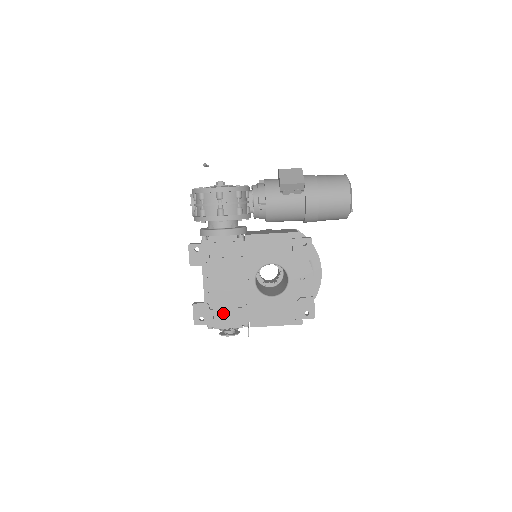
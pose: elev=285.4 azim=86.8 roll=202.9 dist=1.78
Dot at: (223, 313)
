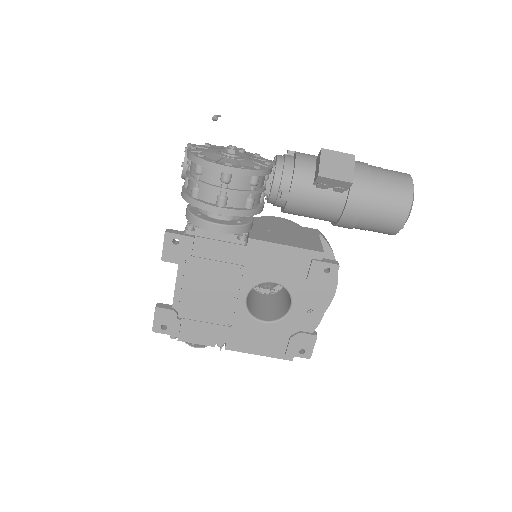
Dot at: (194, 326)
